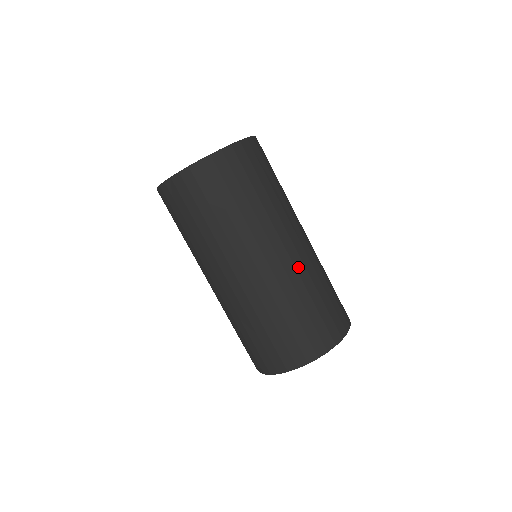
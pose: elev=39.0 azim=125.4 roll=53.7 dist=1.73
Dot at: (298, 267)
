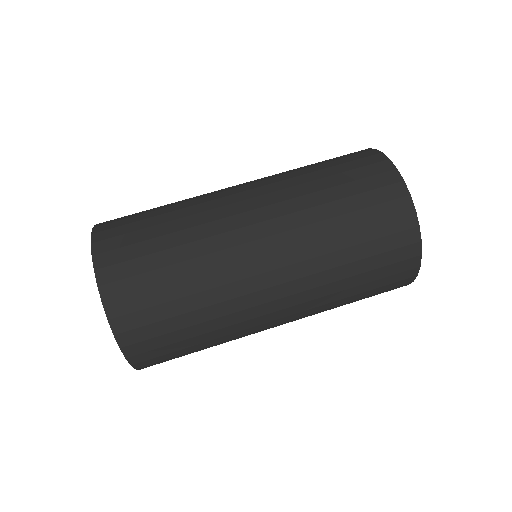
Dot at: (307, 298)
